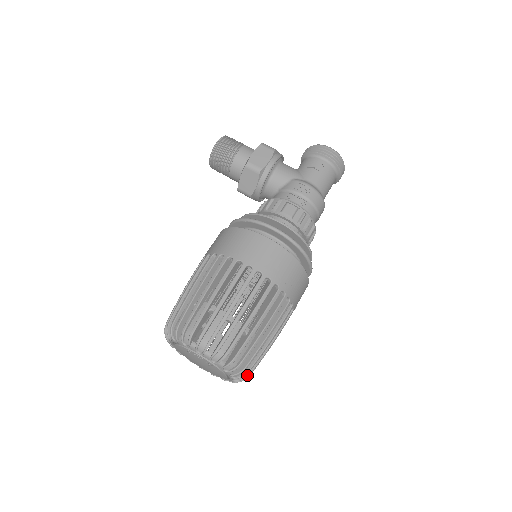
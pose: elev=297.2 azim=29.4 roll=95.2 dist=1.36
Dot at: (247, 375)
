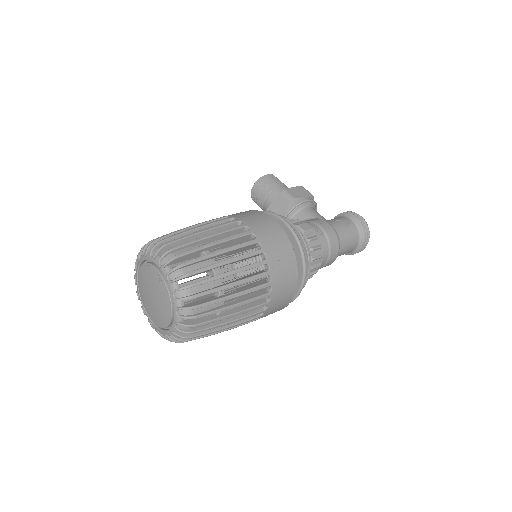
Dot at: (193, 324)
